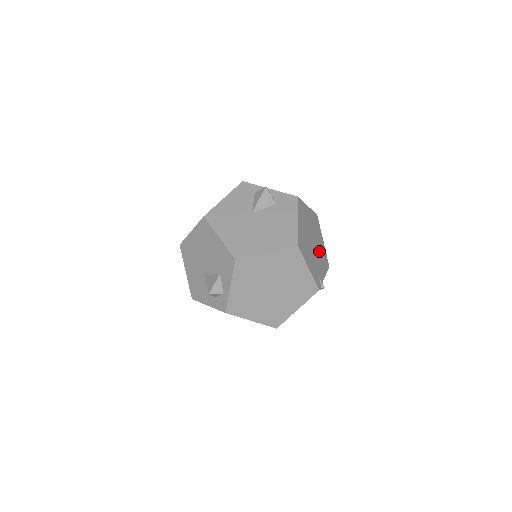
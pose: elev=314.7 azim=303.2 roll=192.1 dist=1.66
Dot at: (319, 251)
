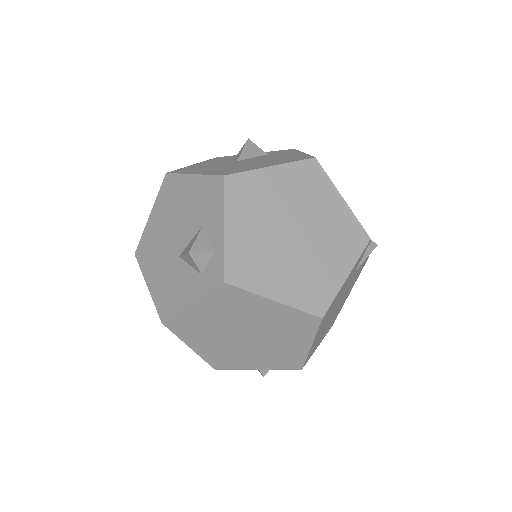
Dot at: occluded
